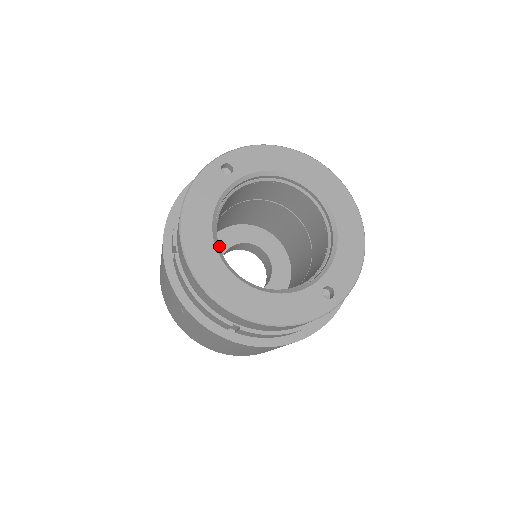
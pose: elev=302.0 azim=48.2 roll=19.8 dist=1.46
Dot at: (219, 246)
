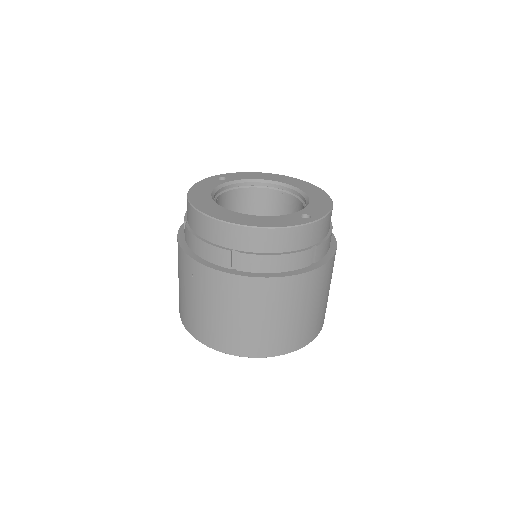
Dot at: occluded
